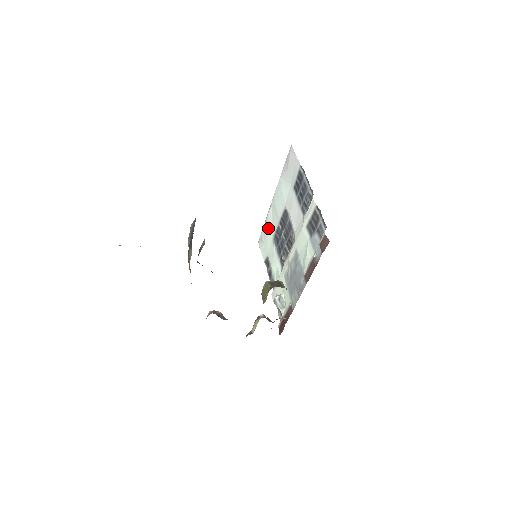
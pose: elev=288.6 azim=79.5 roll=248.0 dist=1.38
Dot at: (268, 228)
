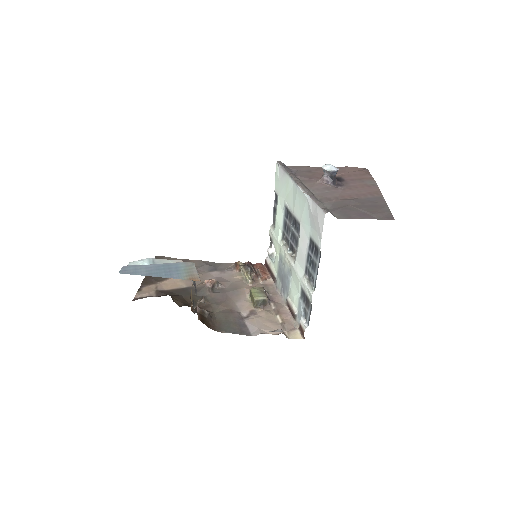
Dot at: (285, 185)
